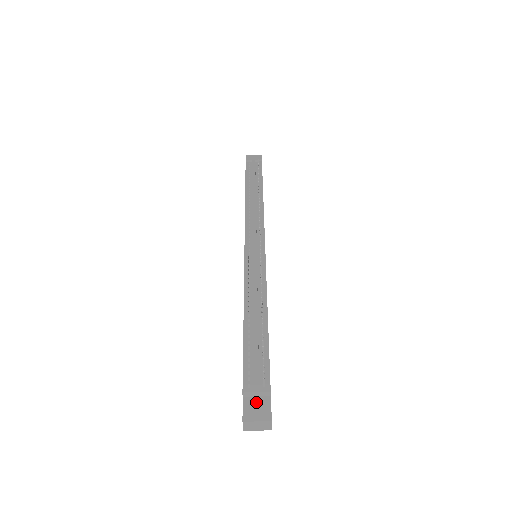
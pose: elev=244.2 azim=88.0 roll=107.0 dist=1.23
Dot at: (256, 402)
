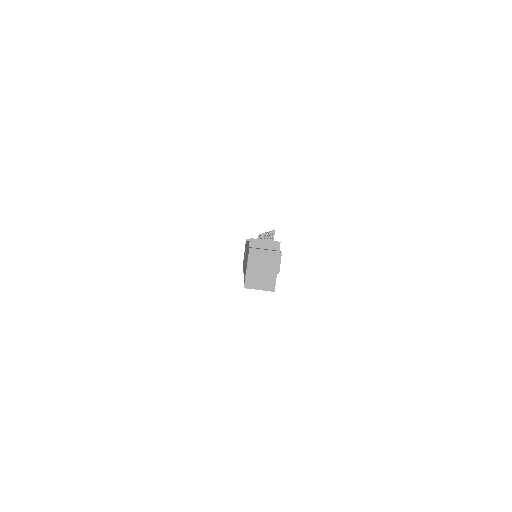
Dot at: occluded
